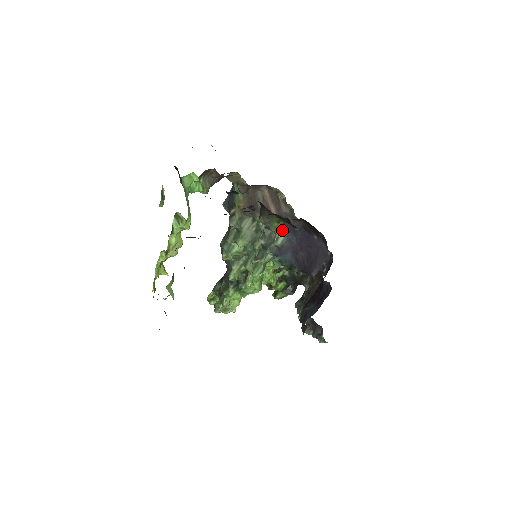
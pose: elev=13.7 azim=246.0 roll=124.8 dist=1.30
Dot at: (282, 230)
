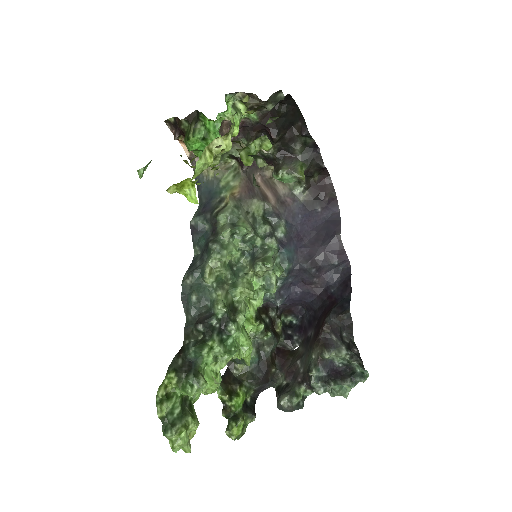
Dot at: (280, 219)
